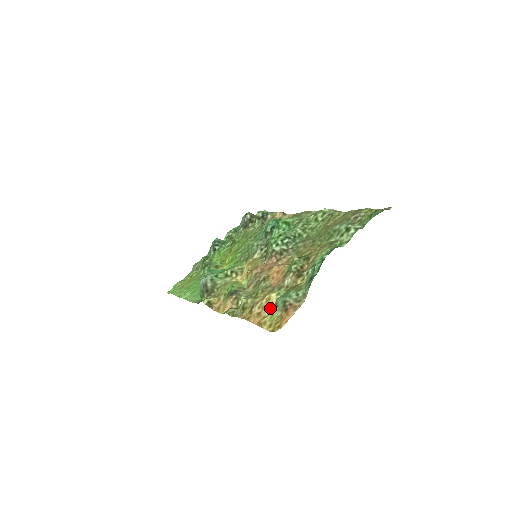
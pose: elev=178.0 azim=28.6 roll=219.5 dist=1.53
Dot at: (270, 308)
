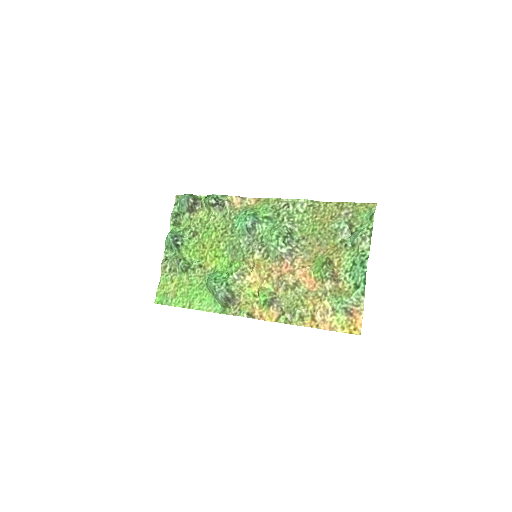
Dot at: (330, 314)
